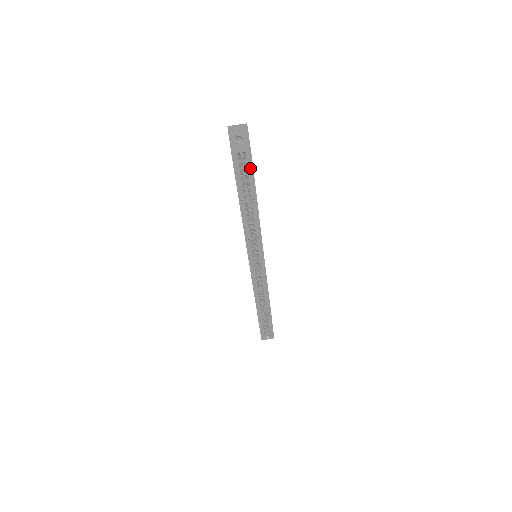
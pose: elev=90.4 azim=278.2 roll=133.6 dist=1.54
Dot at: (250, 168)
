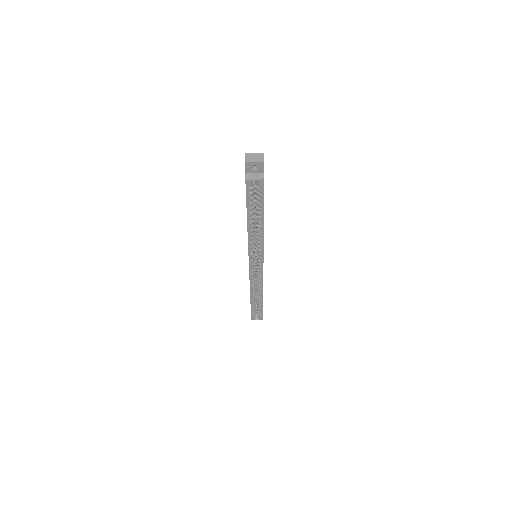
Dot at: (261, 193)
